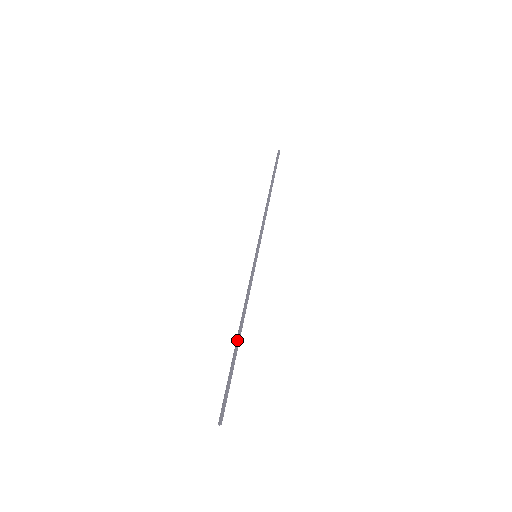
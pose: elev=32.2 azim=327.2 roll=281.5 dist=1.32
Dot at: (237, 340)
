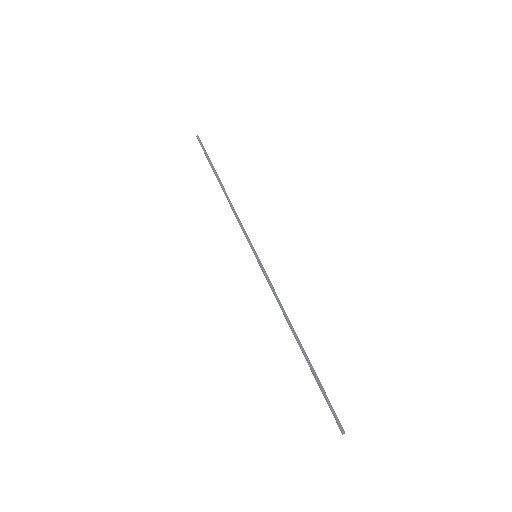
Dot at: (300, 348)
